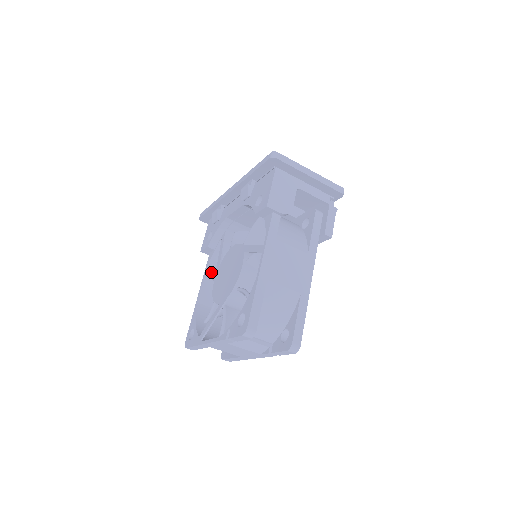
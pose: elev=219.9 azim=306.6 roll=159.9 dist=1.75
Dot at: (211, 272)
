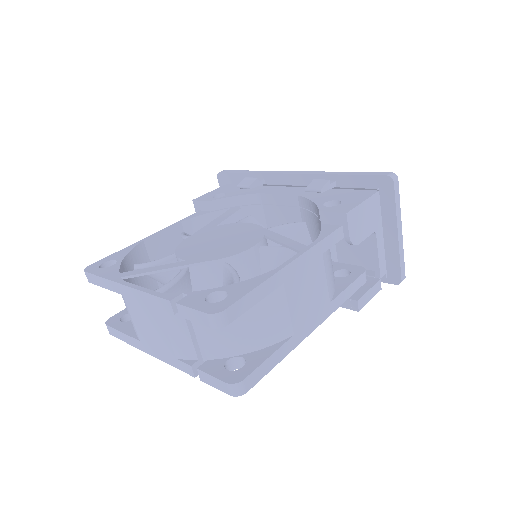
Dot at: (184, 228)
